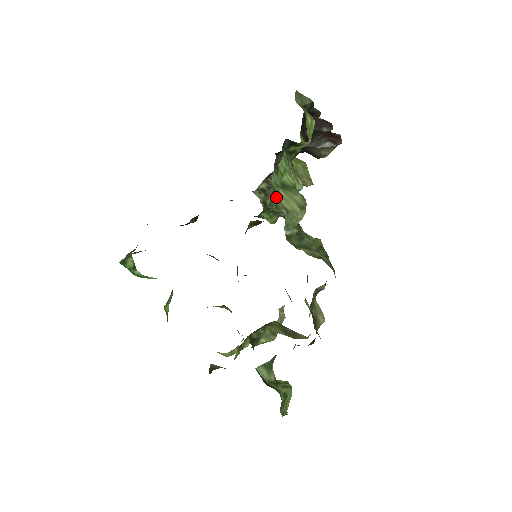
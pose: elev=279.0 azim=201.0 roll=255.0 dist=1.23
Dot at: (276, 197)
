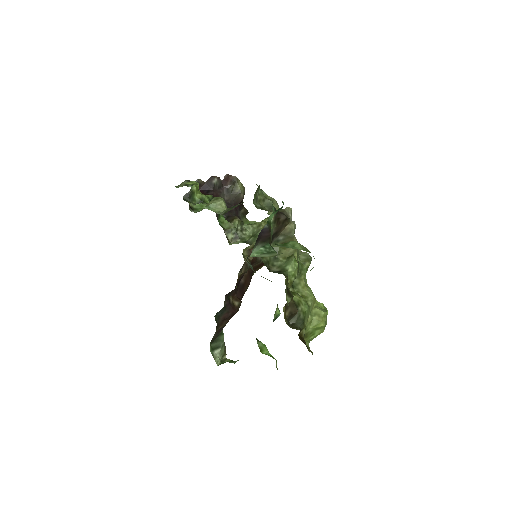
Dot at: (229, 225)
